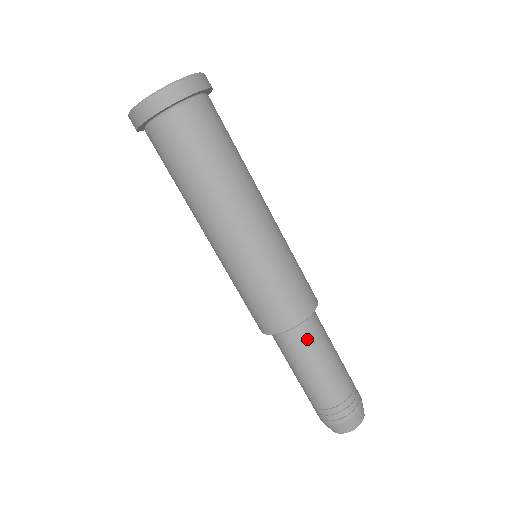
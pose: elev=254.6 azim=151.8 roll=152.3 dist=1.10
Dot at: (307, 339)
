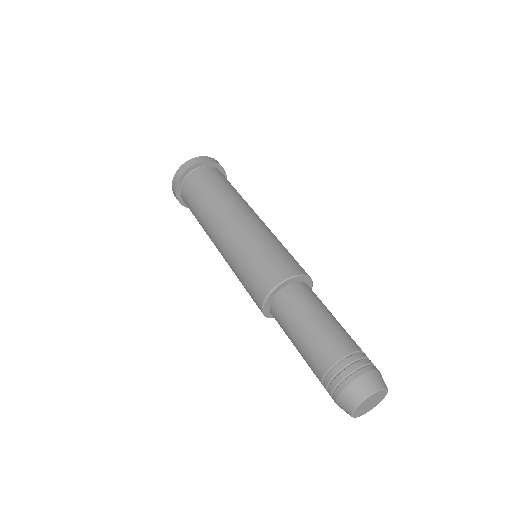
Dot at: (314, 294)
